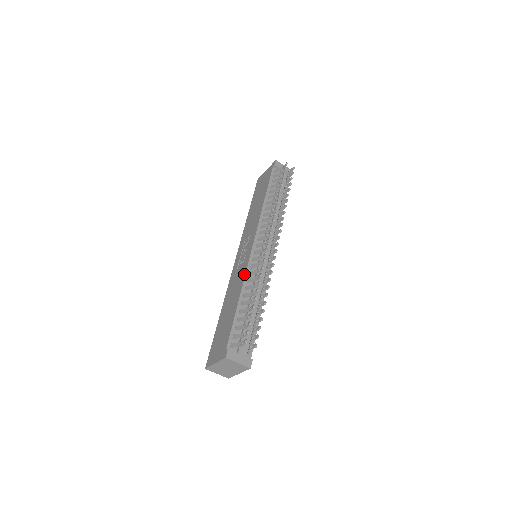
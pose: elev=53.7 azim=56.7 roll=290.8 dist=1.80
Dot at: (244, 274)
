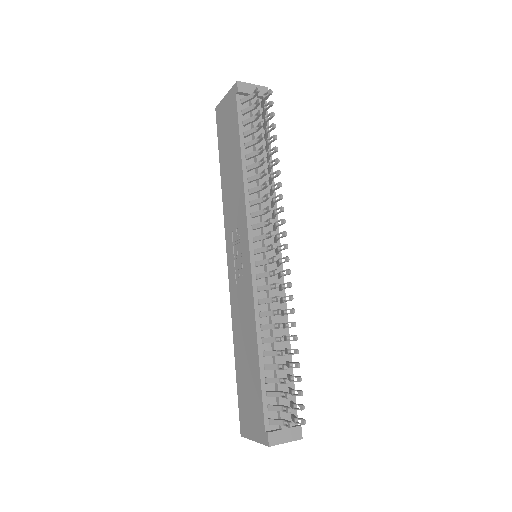
Dot at: (252, 305)
